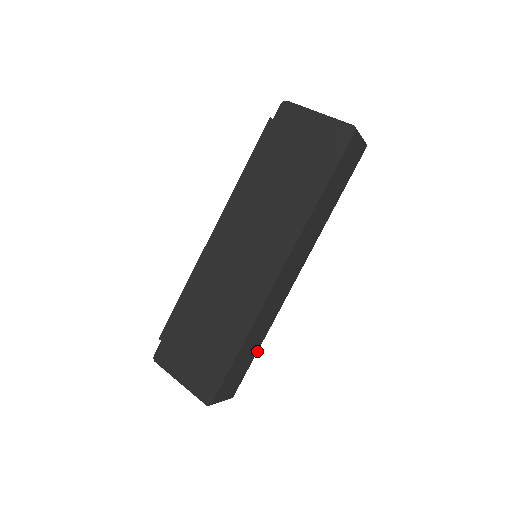
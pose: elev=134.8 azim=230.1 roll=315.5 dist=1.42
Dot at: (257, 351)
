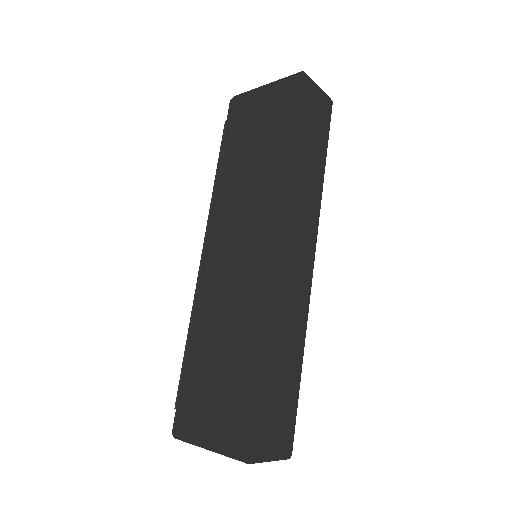
Dot at: (300, 375)
